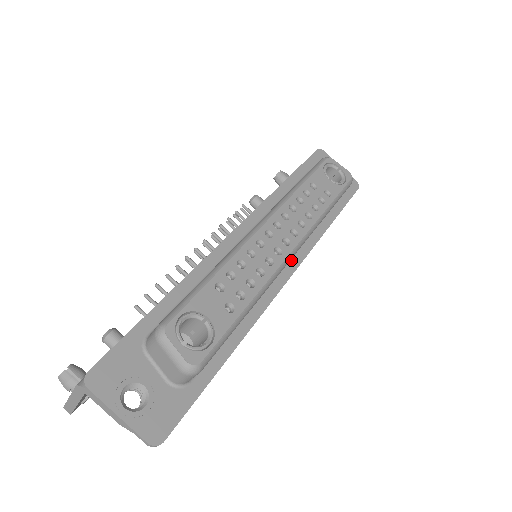
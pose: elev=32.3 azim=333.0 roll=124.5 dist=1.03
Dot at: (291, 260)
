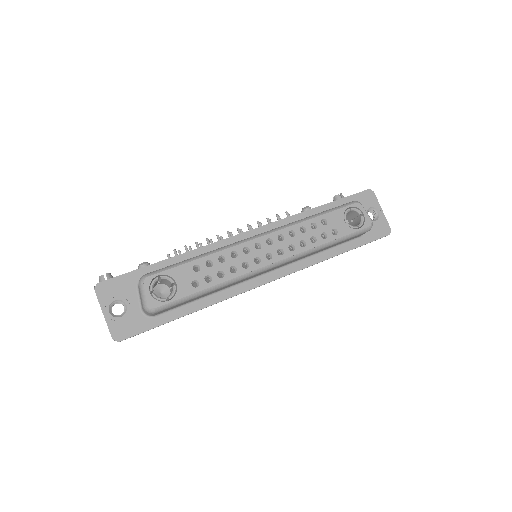
Dot at: (280, 270)
